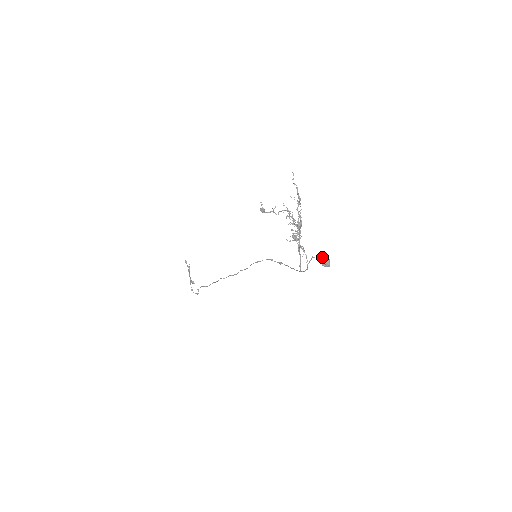
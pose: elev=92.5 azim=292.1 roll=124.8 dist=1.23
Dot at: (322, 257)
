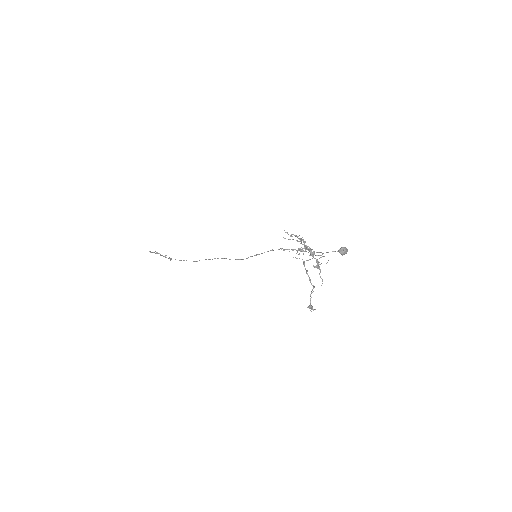
Dot at: (340, 252)
